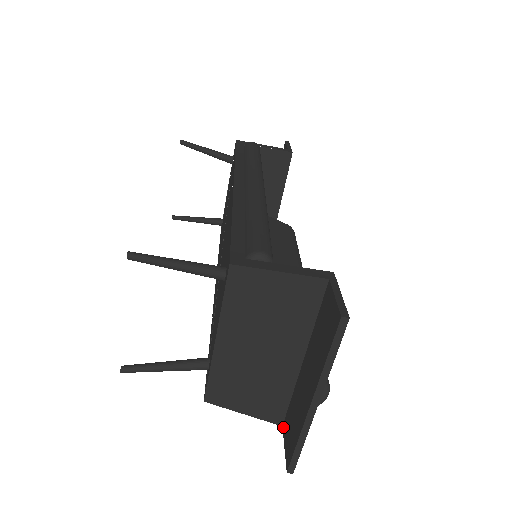
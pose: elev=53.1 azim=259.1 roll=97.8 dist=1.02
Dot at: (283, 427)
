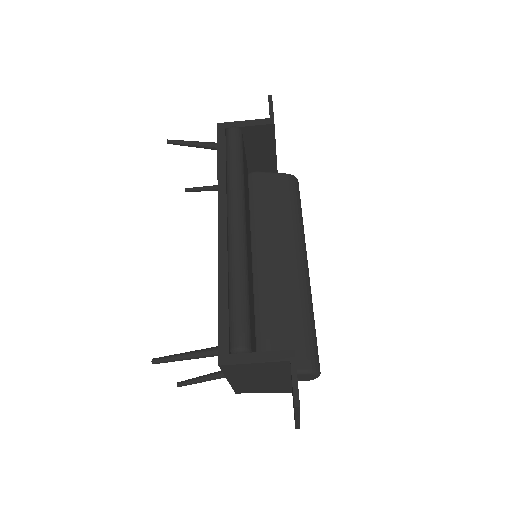
Dot at: (292, 395)
